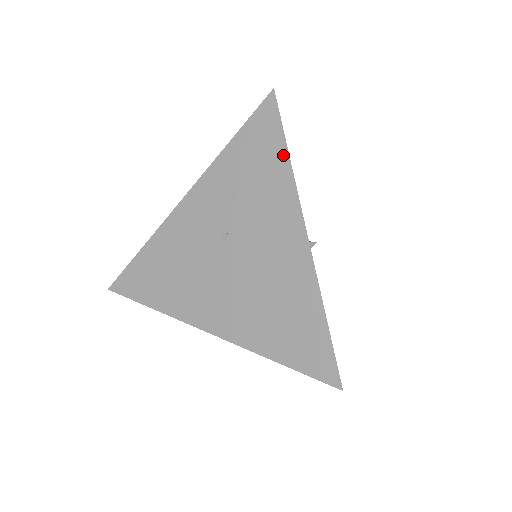
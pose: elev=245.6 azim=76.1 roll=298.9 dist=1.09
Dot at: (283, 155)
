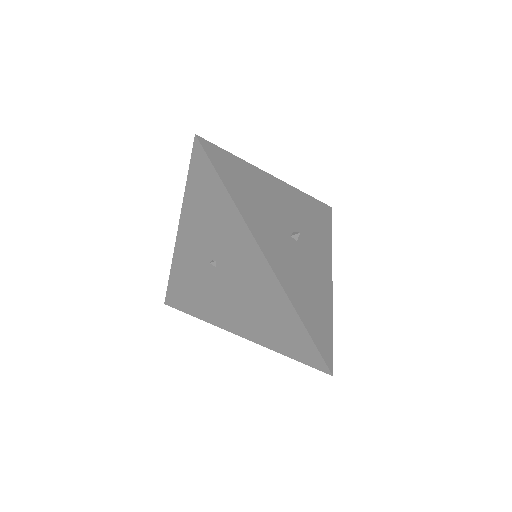
Dot at: (225, 194)
